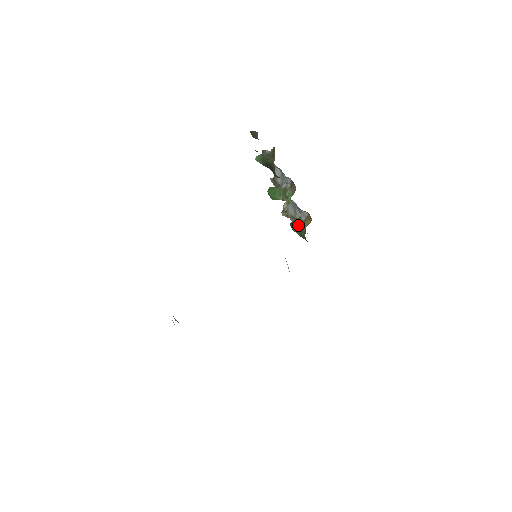
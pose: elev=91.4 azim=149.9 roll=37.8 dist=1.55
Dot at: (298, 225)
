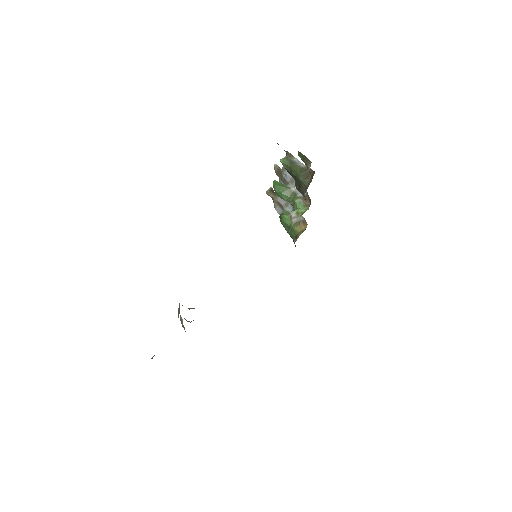
Dot at: (290, 223)
